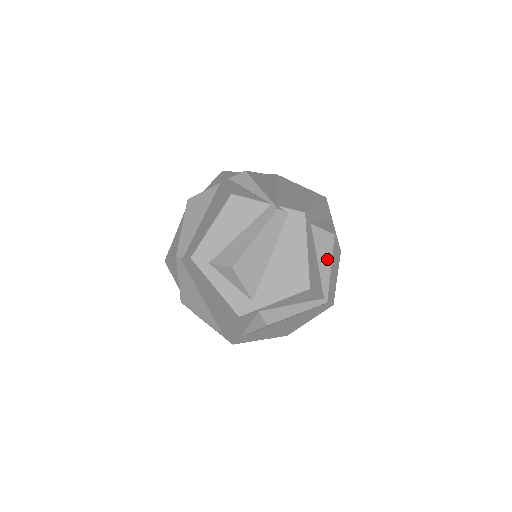
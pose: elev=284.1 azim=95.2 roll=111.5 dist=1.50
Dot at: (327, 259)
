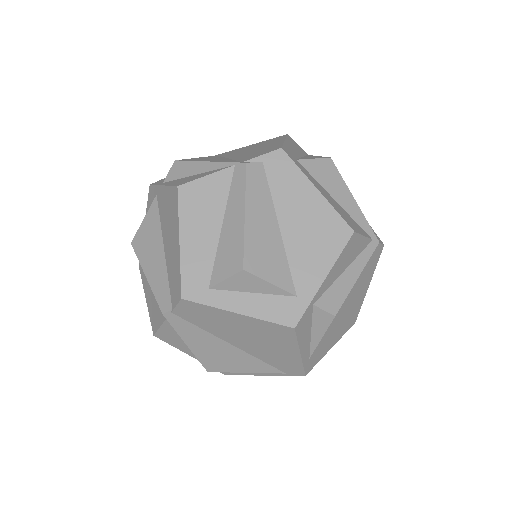
Dot at: (343, 191)
